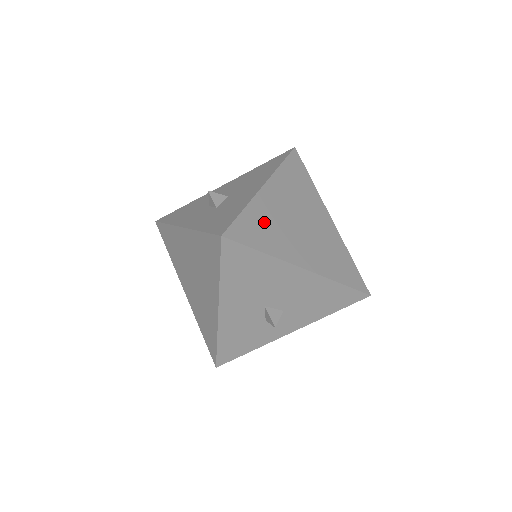
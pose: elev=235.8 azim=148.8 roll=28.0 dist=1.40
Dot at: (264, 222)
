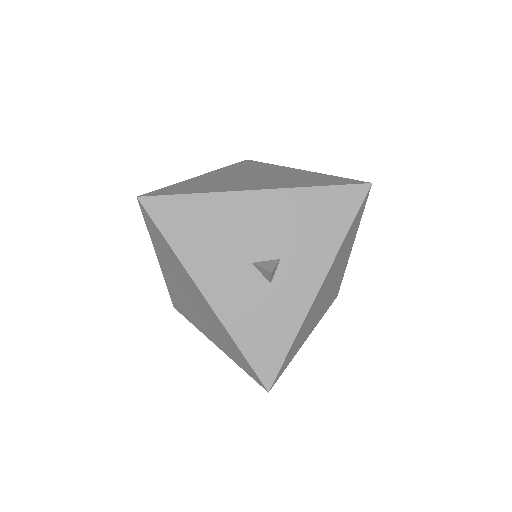
Dot at: (198, 185)
